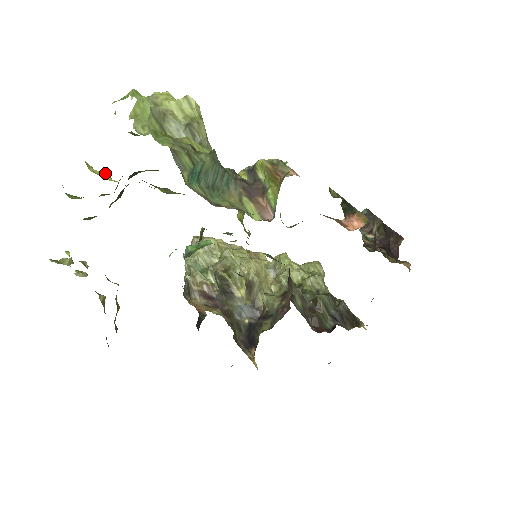
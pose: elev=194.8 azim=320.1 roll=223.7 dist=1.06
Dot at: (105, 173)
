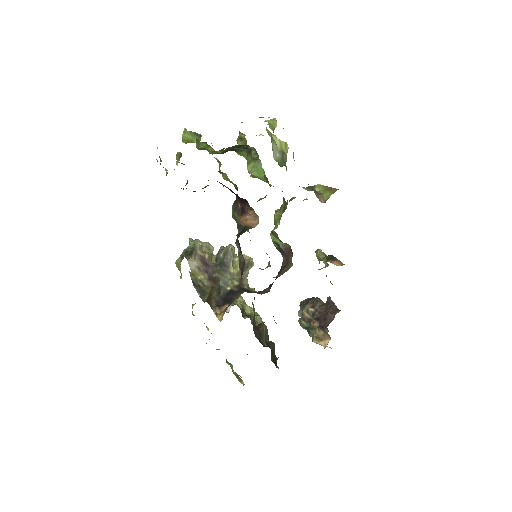
Dot at: occluded
